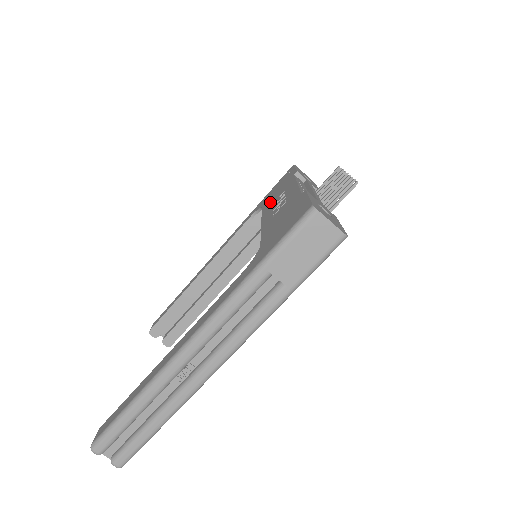
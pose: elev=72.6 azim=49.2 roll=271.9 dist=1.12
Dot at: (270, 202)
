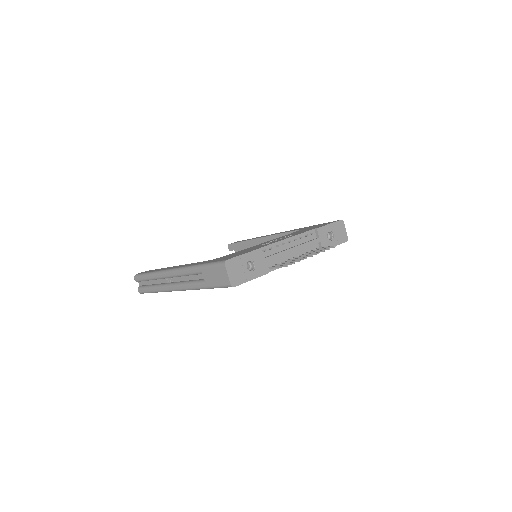
Dot at: (293, 233)
